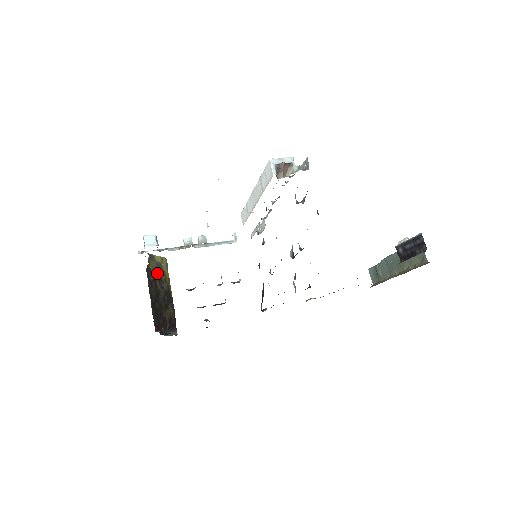
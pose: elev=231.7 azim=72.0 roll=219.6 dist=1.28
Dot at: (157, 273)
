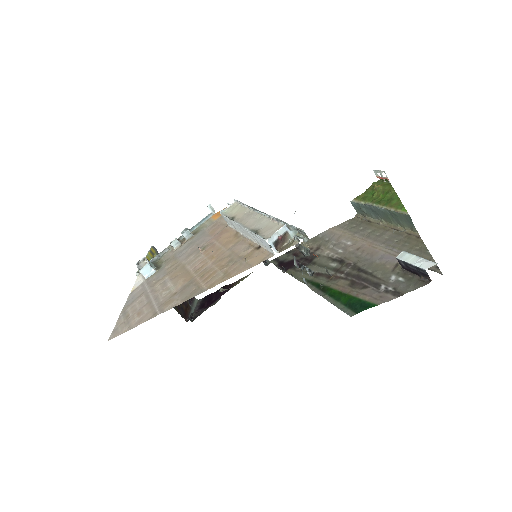
Dot at: occluded
